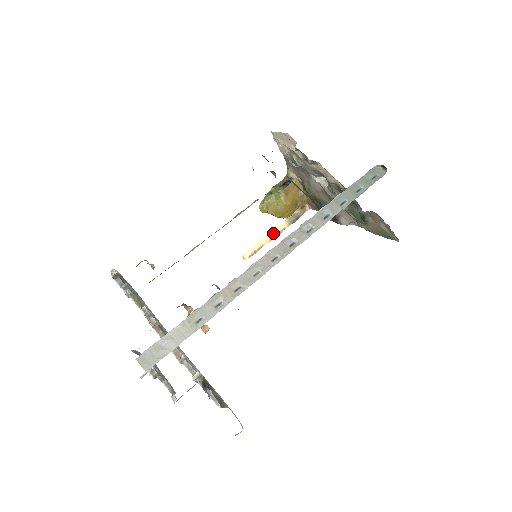
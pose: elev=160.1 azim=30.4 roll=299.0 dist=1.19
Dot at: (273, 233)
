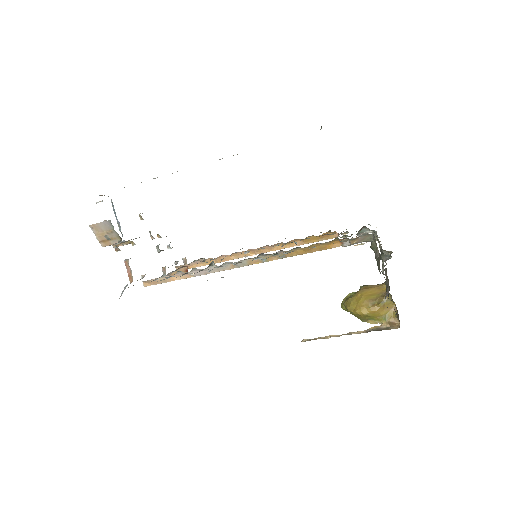
Dot at: (344, 334)
